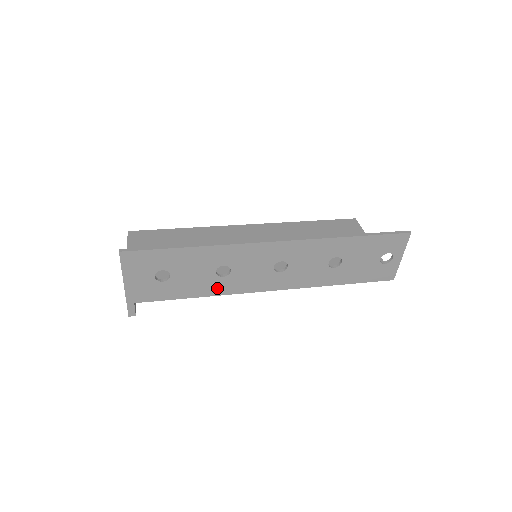
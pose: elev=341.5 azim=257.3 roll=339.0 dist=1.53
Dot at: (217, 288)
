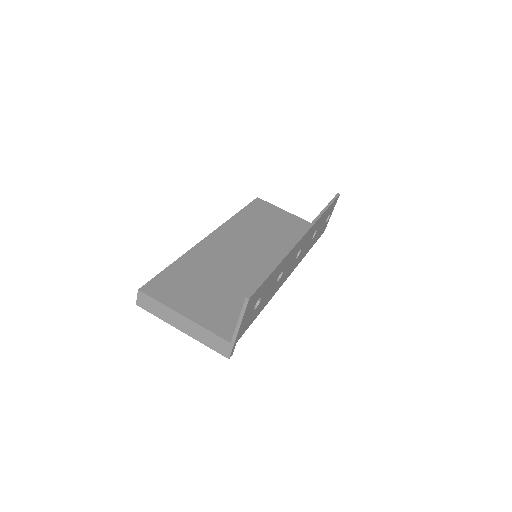
Dot at: (272, 293)
